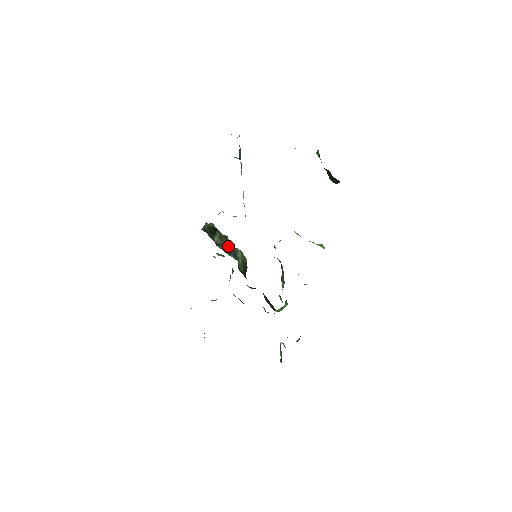
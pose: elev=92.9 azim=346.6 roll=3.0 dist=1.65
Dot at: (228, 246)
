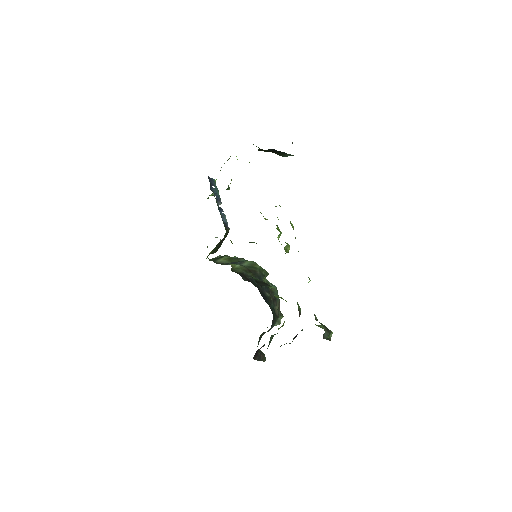
Dot at: occluded
